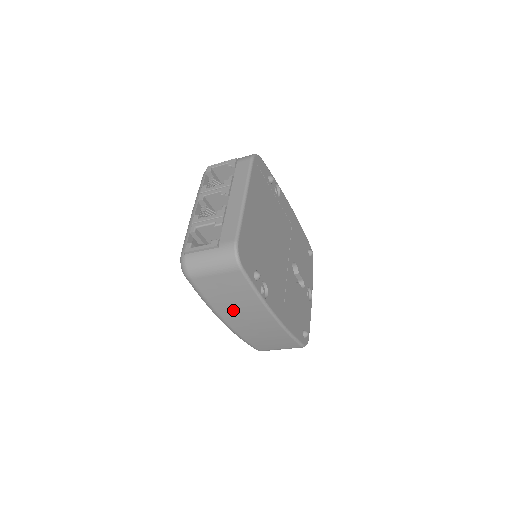
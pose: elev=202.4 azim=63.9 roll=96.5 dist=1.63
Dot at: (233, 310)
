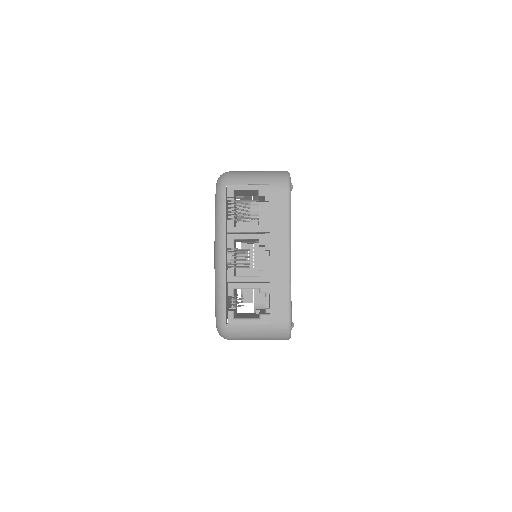
Dot at: occluded
